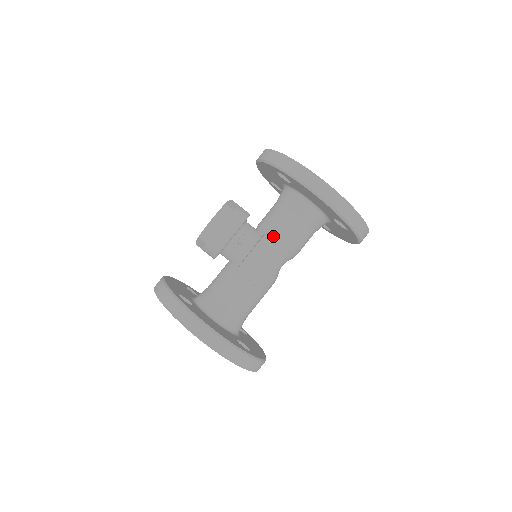
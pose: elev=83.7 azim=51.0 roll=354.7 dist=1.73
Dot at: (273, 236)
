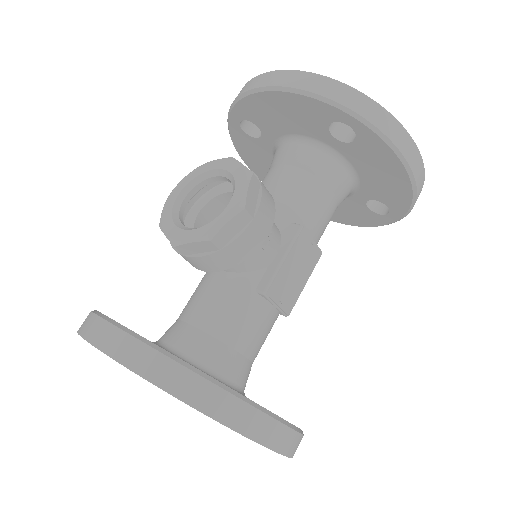
Dot at: (306, 228)
